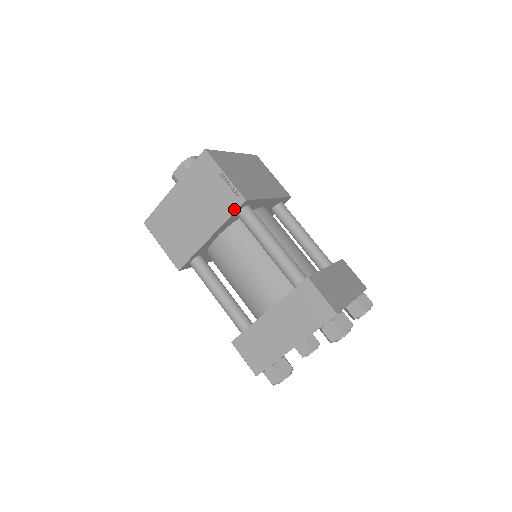
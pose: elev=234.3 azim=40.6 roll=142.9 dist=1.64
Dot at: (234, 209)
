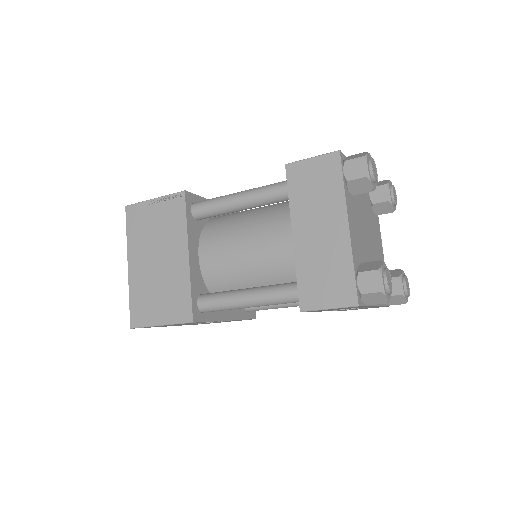
Dot at: (183, 208)
